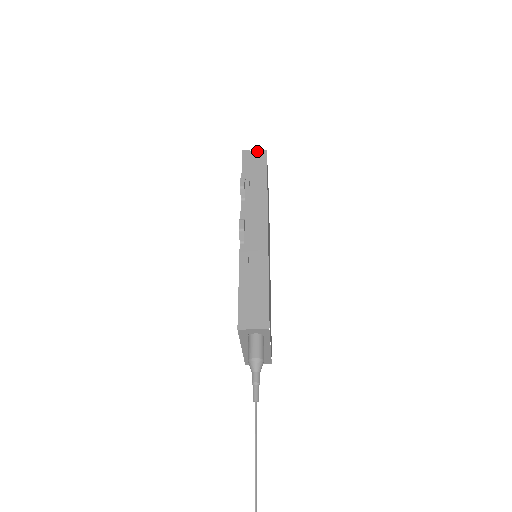
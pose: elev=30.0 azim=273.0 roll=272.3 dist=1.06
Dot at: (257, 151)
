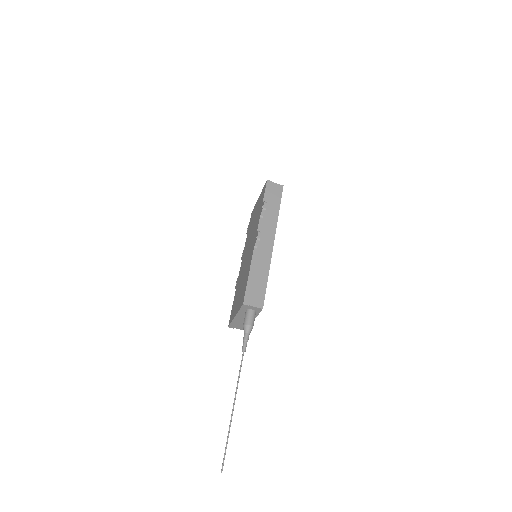
Dot at: (277, 184)
